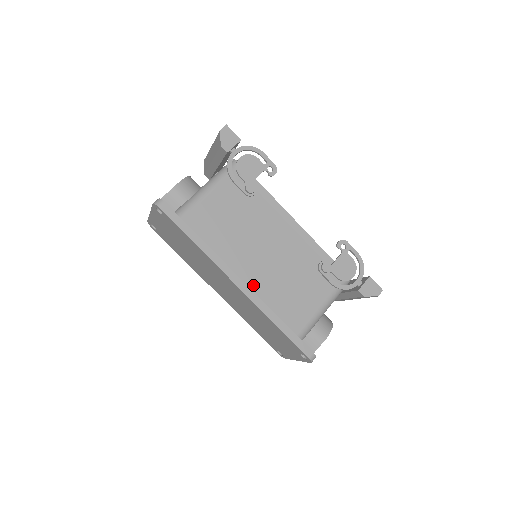
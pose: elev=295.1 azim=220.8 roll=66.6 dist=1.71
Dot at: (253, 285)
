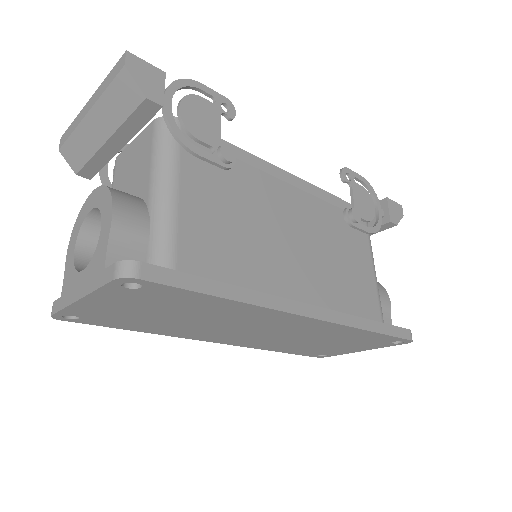
Dot at: (315, 300)
